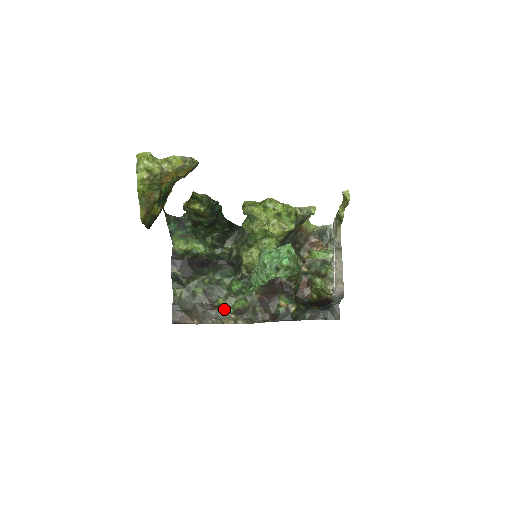
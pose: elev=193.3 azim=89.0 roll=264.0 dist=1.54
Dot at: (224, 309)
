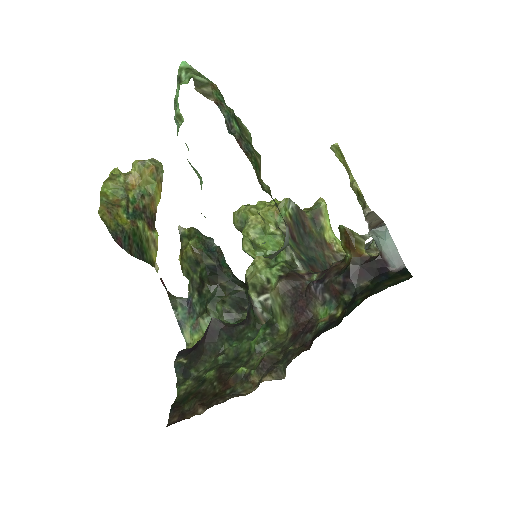
Dot at: (243, 378)
